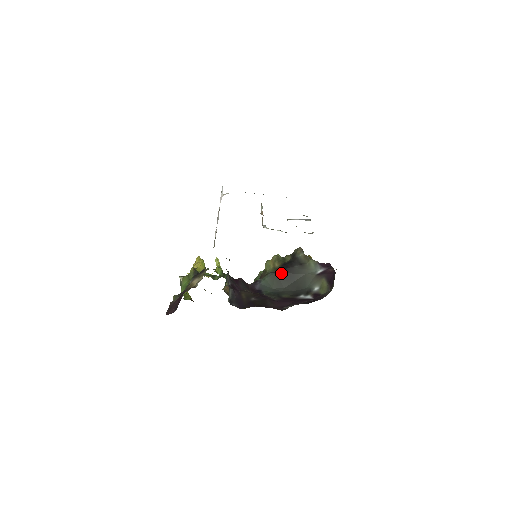
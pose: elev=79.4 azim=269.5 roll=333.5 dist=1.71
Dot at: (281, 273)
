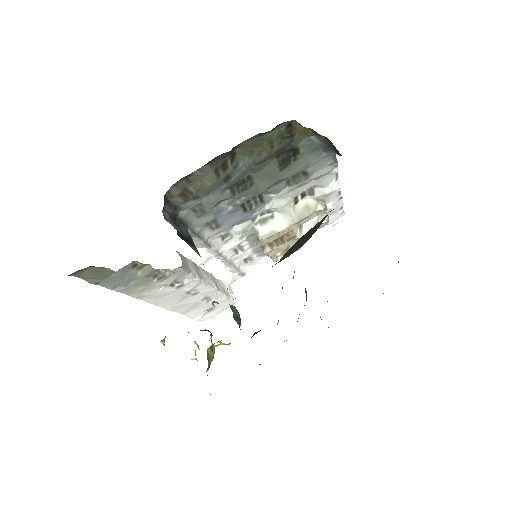
Dot at: (296, 243)
